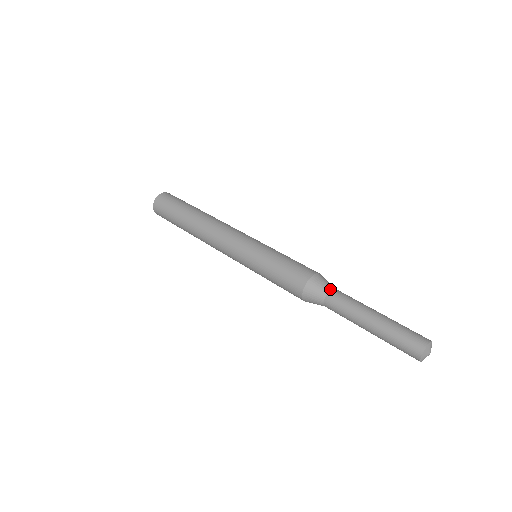
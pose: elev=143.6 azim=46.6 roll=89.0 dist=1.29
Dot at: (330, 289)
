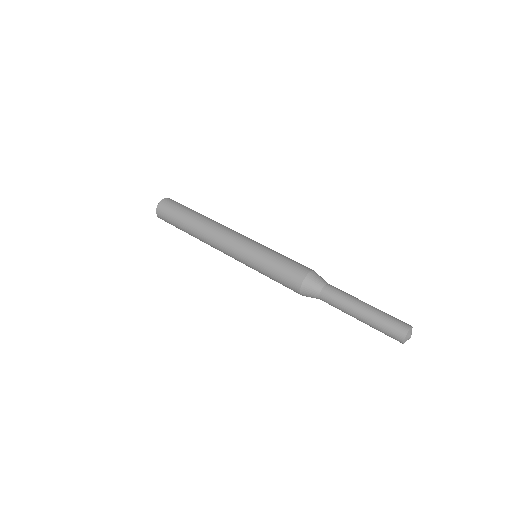
Dot at: (320, 291)
